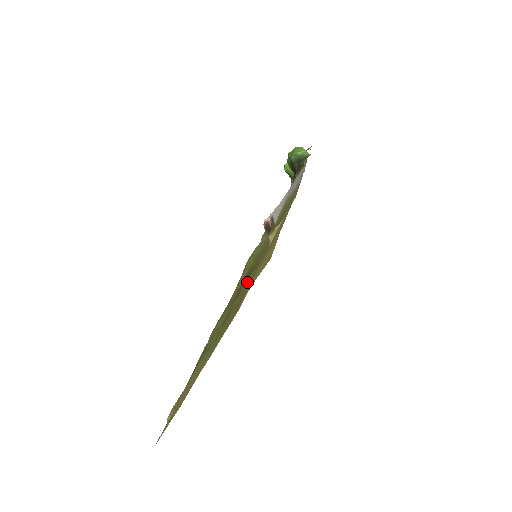
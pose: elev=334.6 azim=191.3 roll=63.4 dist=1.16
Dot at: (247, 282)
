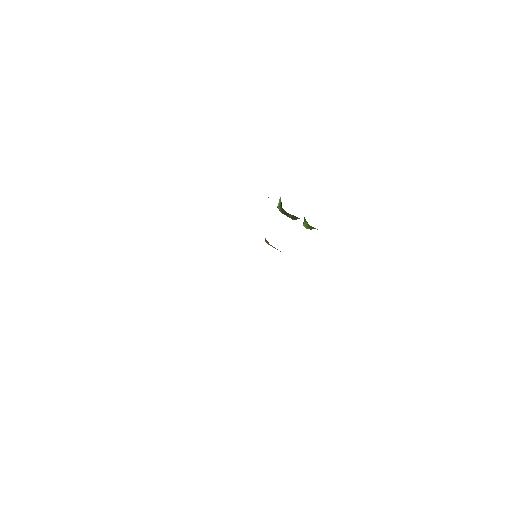
Dot at: occluded
